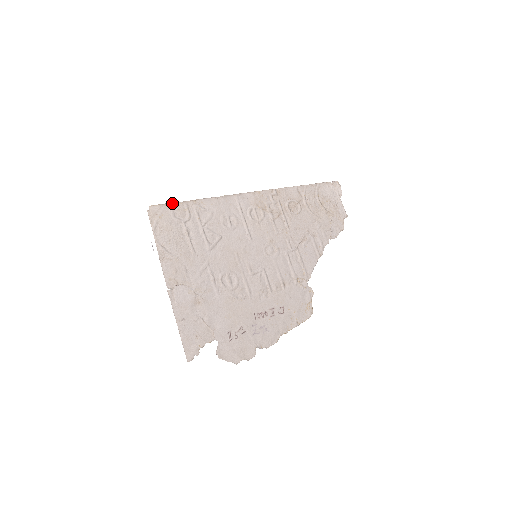
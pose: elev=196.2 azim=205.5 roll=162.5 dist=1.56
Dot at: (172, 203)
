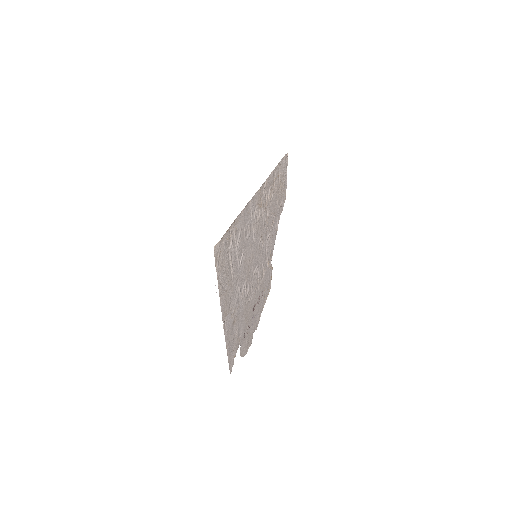
Dot at: (225, 234)
